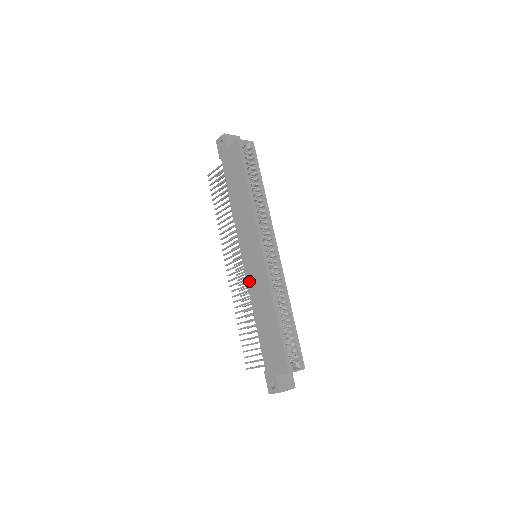
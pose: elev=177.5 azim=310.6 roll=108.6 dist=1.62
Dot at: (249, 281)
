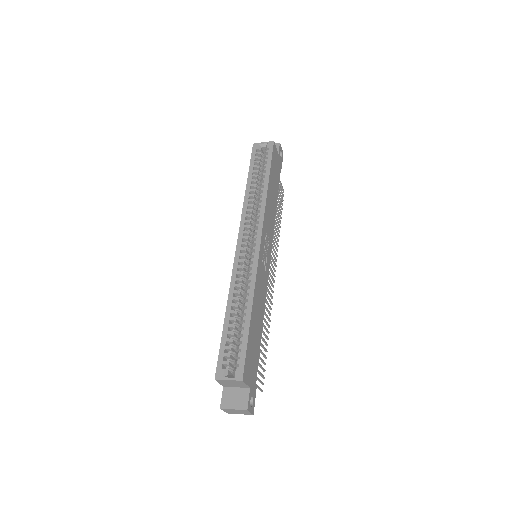
Dot at: occluded
